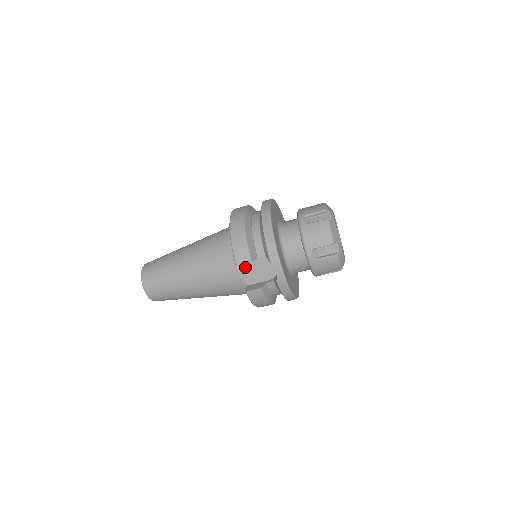
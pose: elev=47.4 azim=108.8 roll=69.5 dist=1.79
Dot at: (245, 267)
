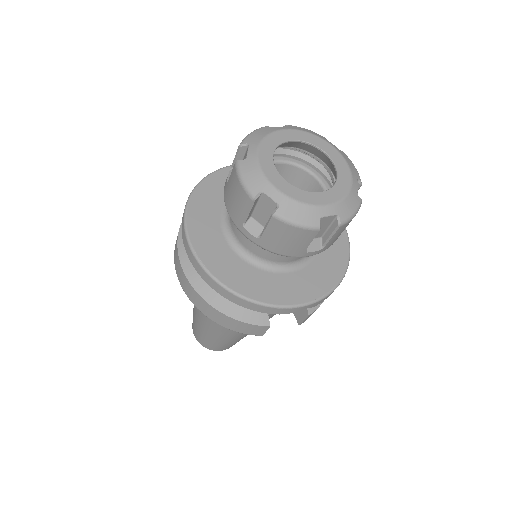
Dot at: occluded
